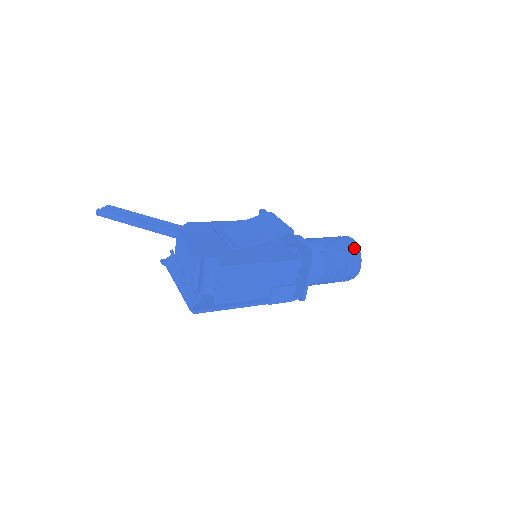
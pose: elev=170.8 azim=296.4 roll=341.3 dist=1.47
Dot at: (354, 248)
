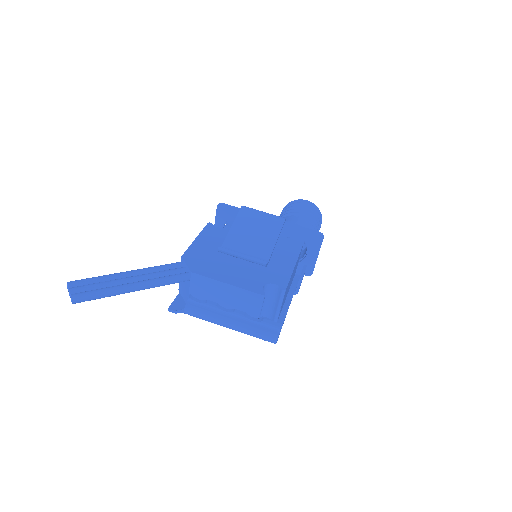
Dot at: occluded
